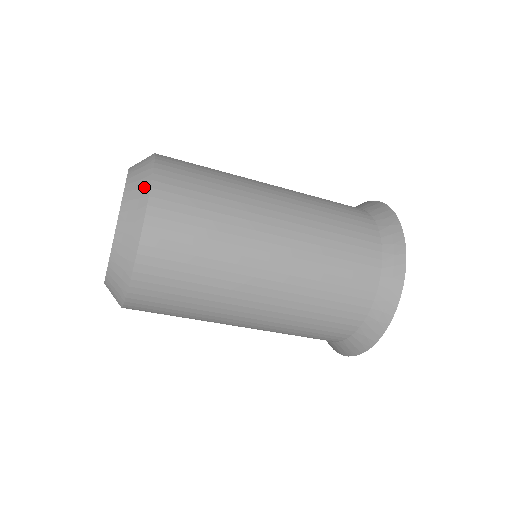
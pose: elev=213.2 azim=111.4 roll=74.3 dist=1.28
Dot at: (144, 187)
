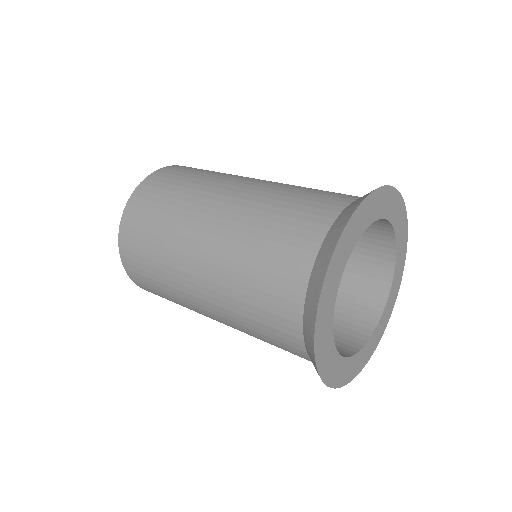
Dot at: (119, 229)
